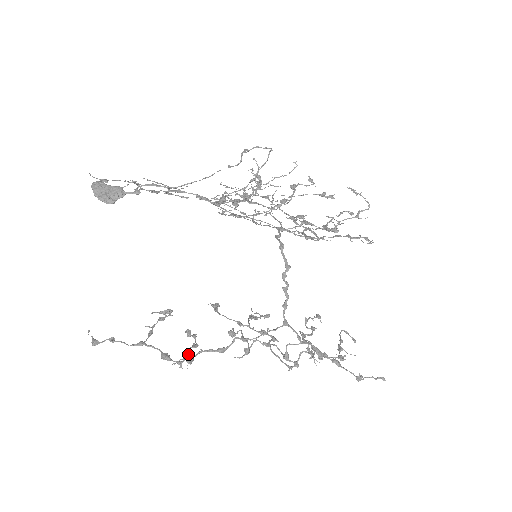
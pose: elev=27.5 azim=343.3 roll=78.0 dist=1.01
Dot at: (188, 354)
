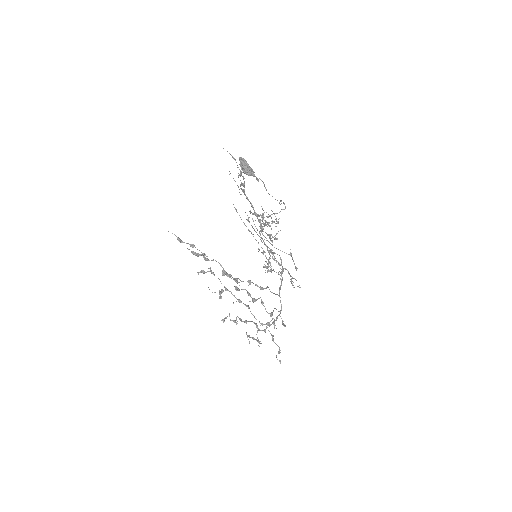
Dot at: occluded
